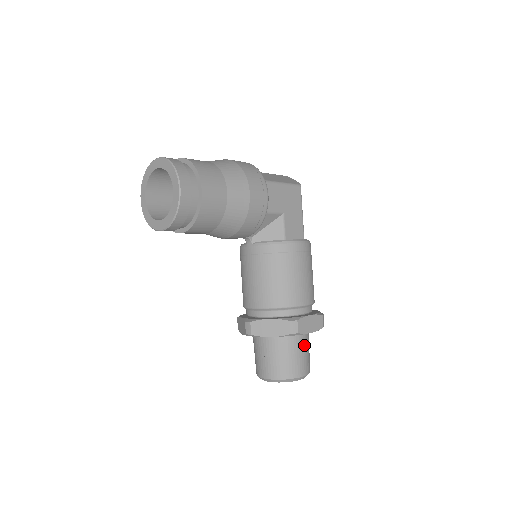
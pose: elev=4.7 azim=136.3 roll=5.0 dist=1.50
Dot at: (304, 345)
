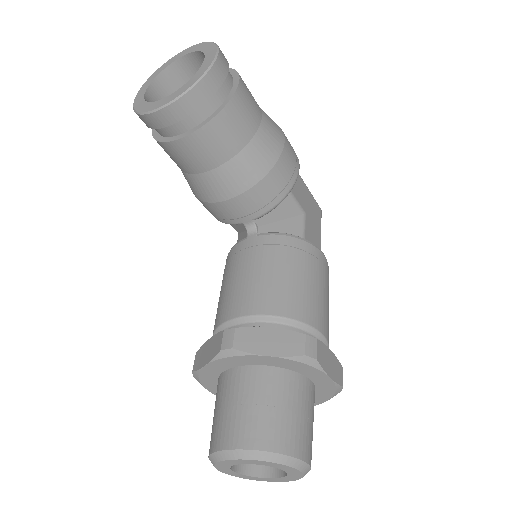
Dot at: (311, 406)
